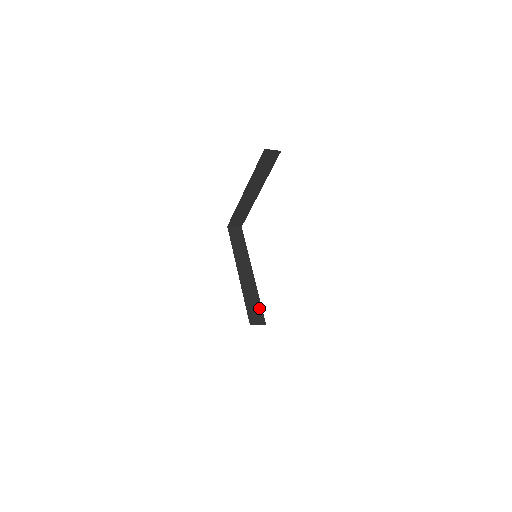
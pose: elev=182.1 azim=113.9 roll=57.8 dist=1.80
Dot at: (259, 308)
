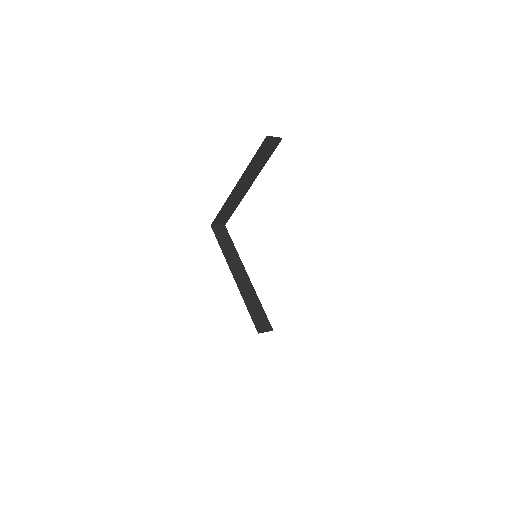
Dot at: (263, 313)
